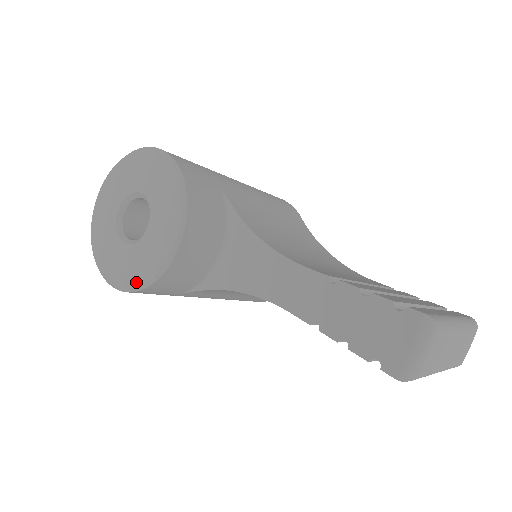
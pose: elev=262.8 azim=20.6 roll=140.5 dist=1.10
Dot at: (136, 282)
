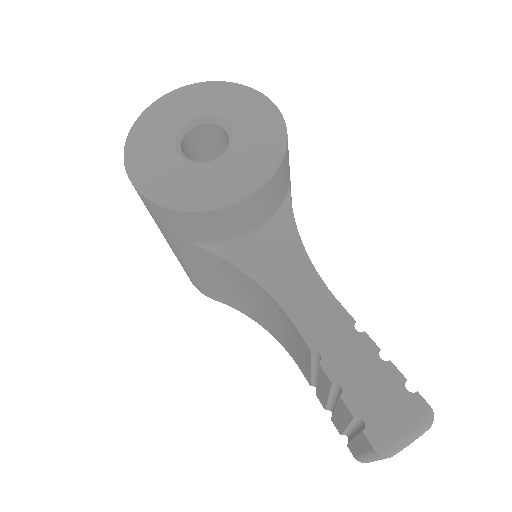
Dot at: (170, 198)
